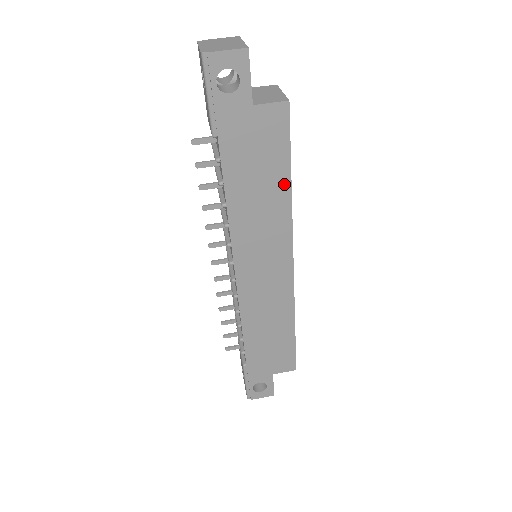
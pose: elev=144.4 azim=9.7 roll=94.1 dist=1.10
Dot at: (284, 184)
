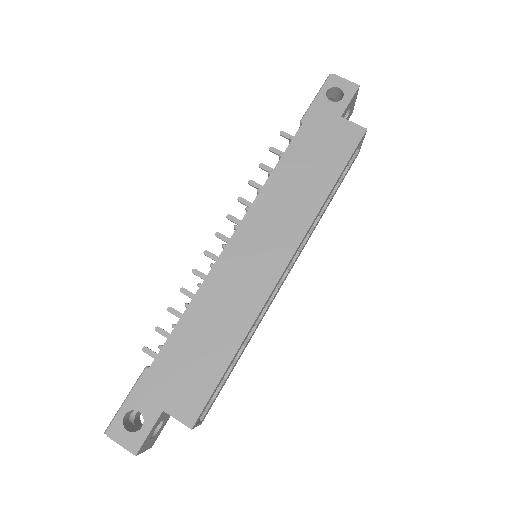
Dot at: (327, 184)
